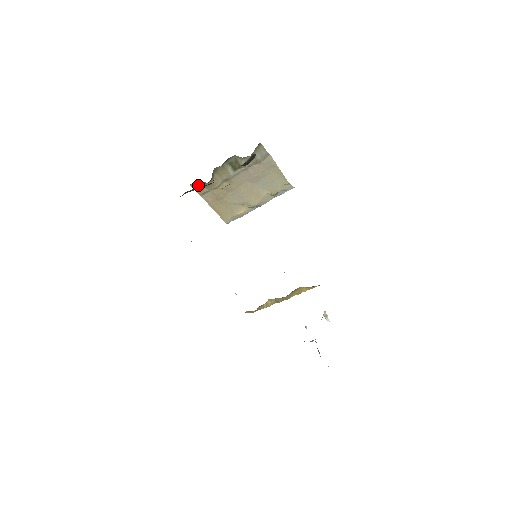
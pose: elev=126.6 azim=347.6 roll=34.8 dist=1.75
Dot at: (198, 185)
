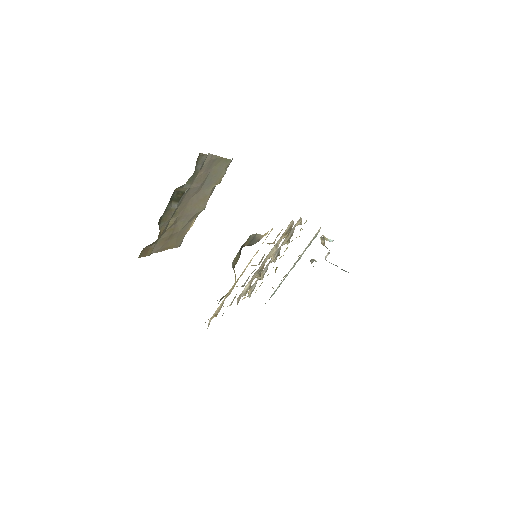
Dot at: (145, 250)
